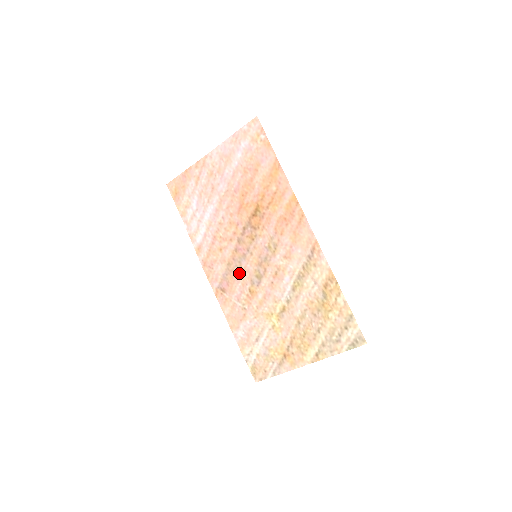
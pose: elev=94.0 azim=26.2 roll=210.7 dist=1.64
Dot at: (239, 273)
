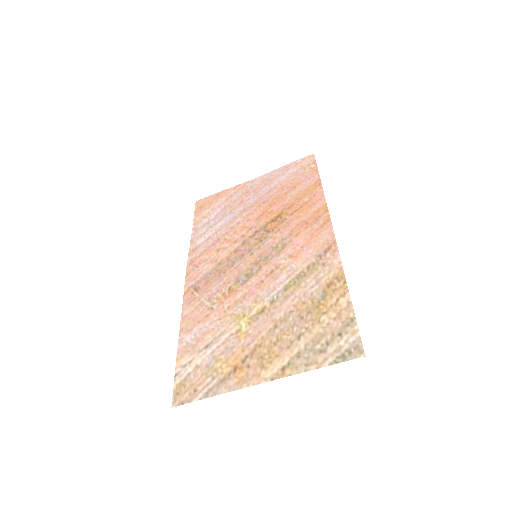
Dot at: (226, 272)
